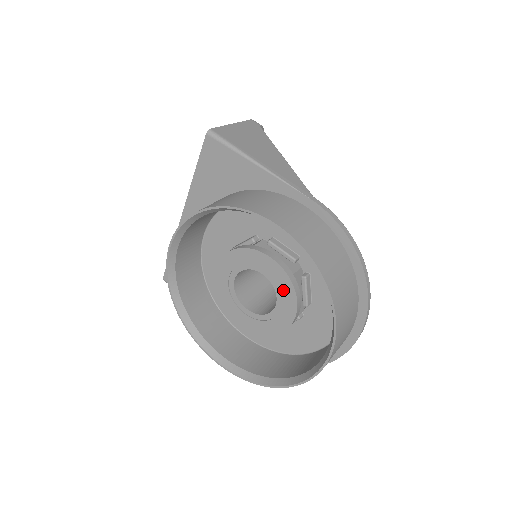
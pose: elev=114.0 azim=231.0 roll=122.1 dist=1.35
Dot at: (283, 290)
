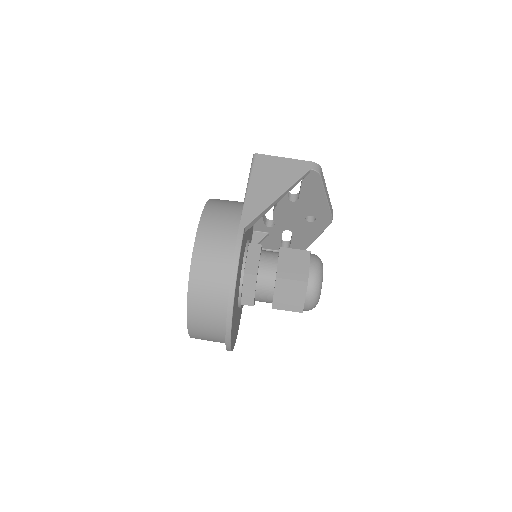
Dot at: occluded
